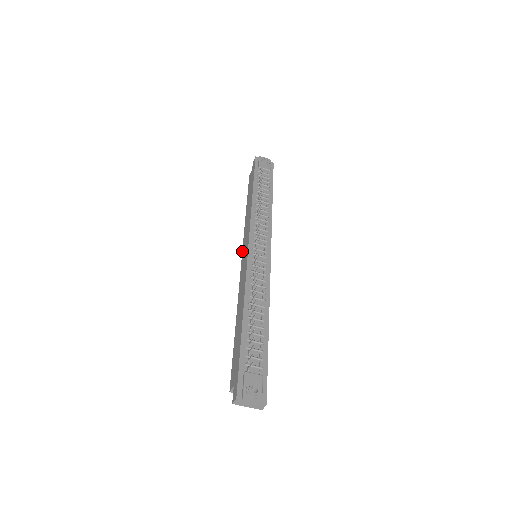
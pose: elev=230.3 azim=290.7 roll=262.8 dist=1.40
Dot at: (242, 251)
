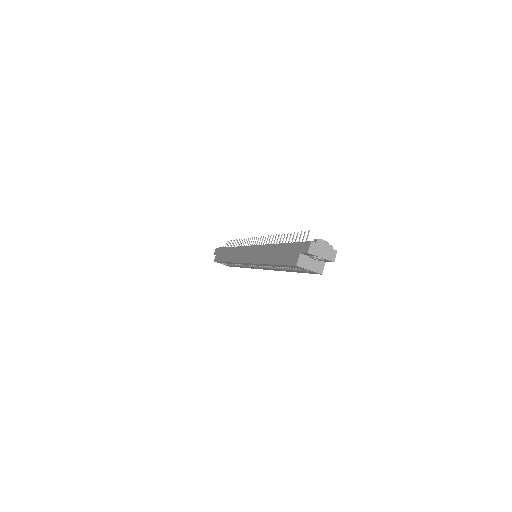
Dot at: (240, 262)
